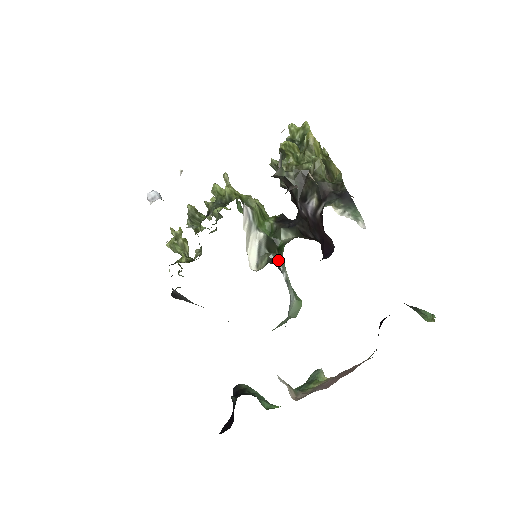
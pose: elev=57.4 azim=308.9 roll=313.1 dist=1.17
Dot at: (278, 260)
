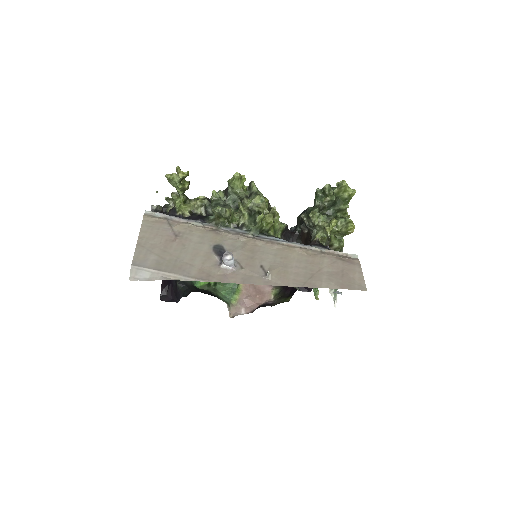
Dot at: occluded
